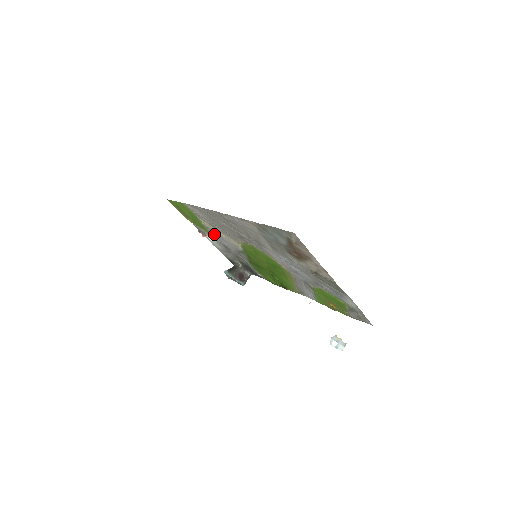
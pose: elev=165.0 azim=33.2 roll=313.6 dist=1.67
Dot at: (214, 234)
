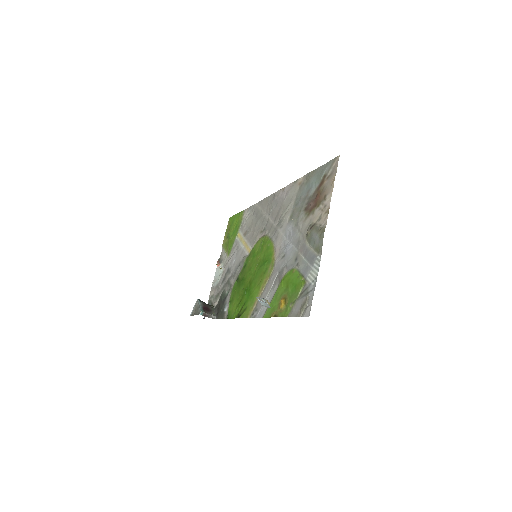
Dot at: occluded
